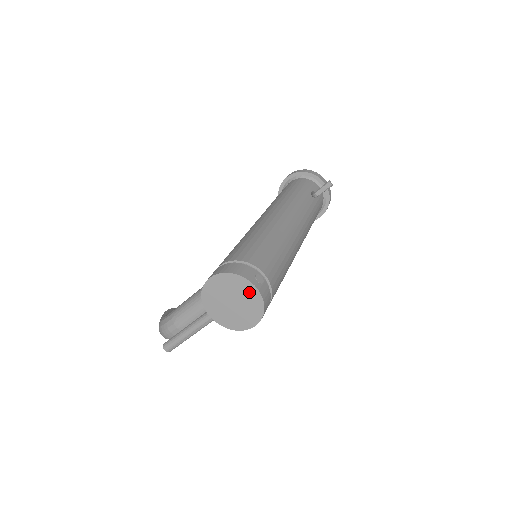
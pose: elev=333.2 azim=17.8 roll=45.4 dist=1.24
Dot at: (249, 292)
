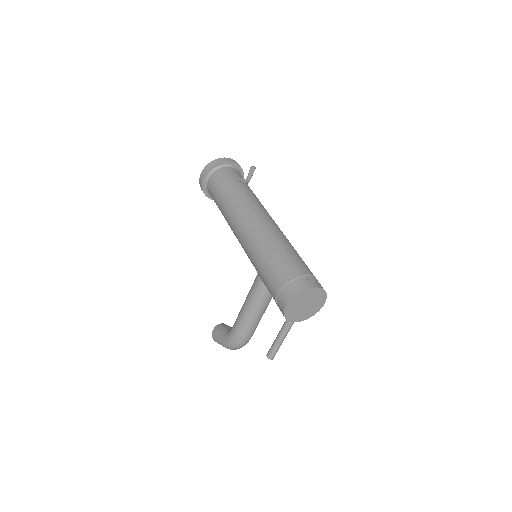
Dot at: (314, 293)
